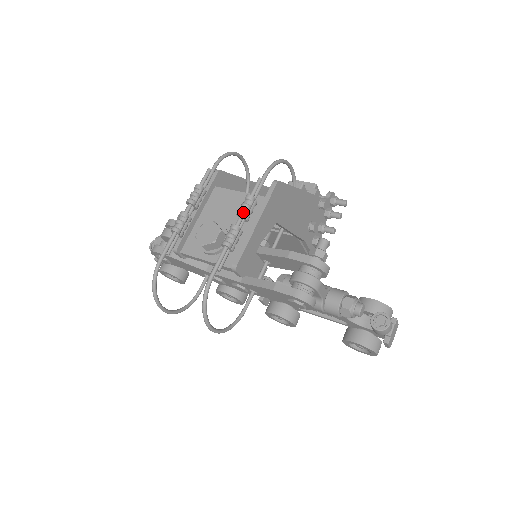
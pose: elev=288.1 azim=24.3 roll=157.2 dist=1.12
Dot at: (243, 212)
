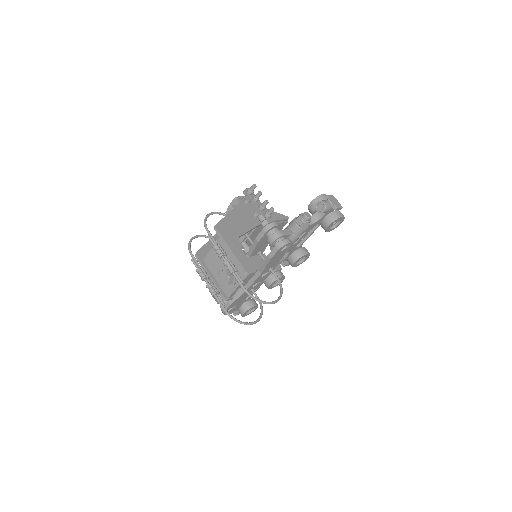
Dot at: (220, 255)
